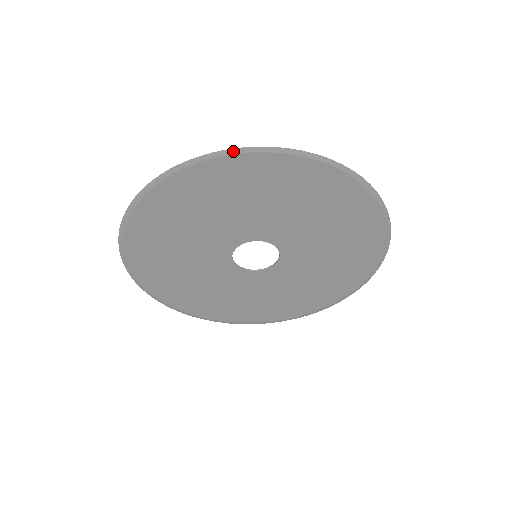
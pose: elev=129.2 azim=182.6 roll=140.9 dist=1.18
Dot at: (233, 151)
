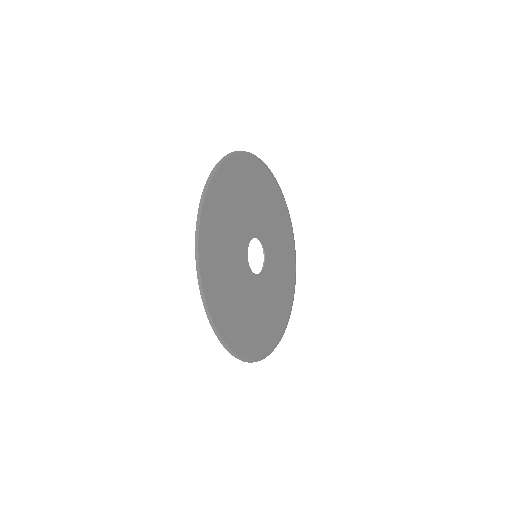
Dot at: (228, 156)
